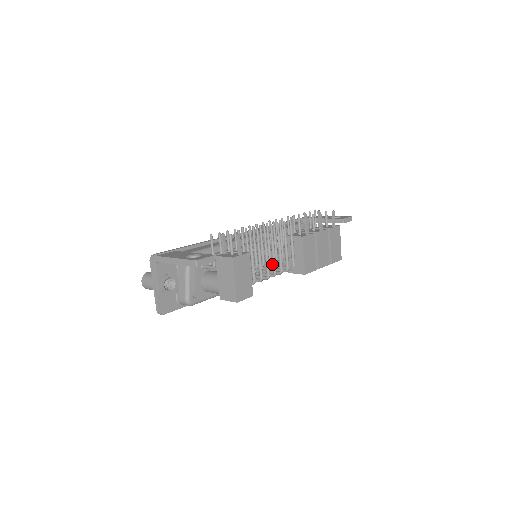
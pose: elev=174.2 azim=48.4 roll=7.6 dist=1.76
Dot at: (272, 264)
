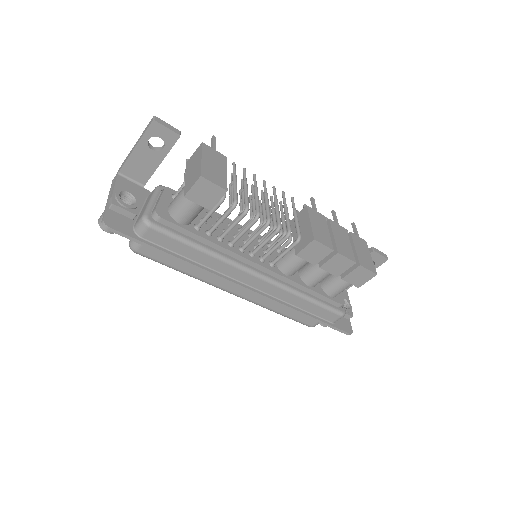
Dot at: (277, 265)
